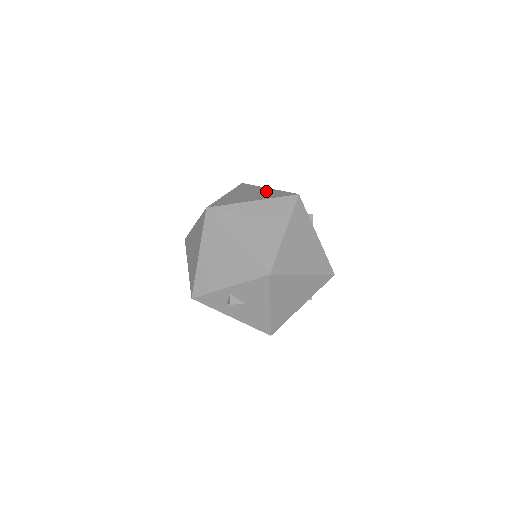
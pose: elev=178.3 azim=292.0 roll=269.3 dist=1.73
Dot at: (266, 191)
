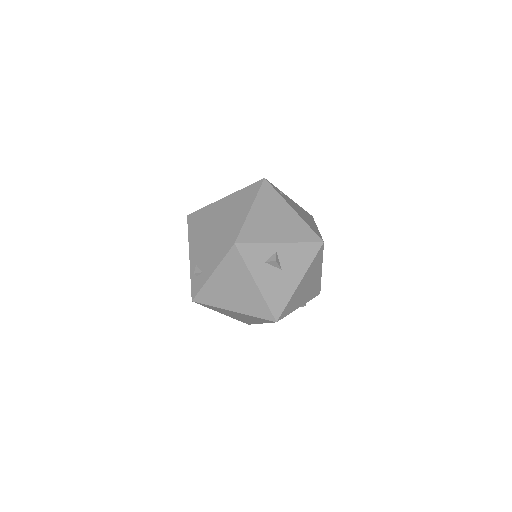
Dot at: occluded
